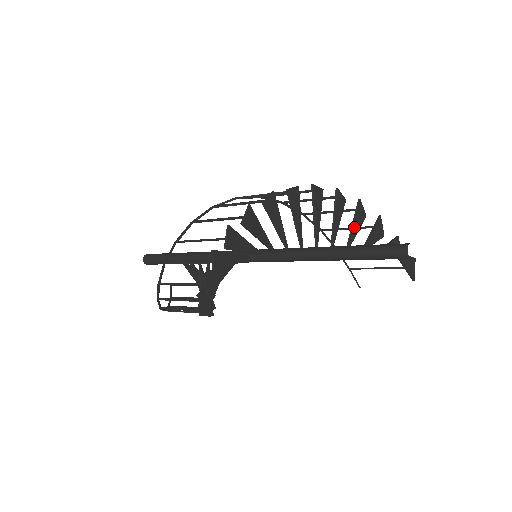
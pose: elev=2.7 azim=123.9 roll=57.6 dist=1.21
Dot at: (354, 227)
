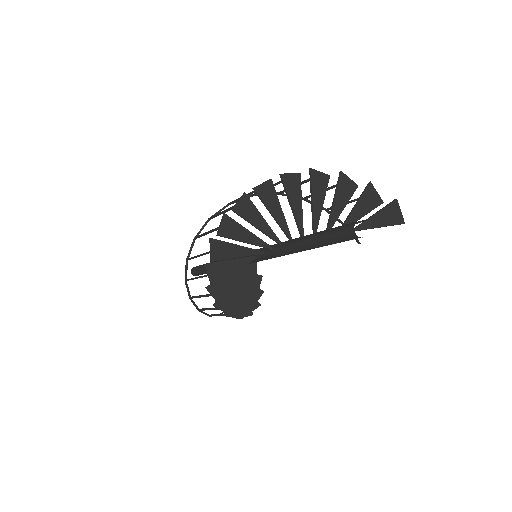
Dot at: (314, 205)
